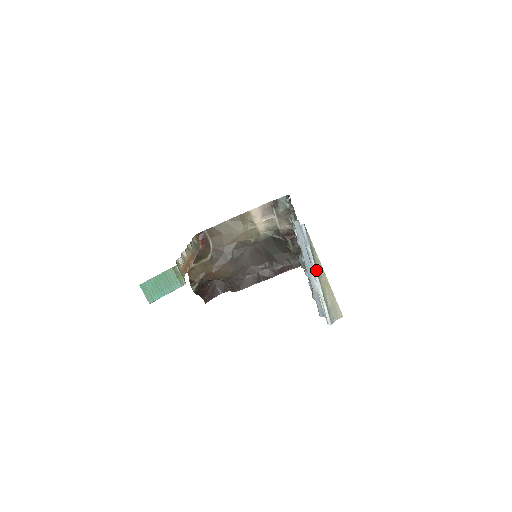
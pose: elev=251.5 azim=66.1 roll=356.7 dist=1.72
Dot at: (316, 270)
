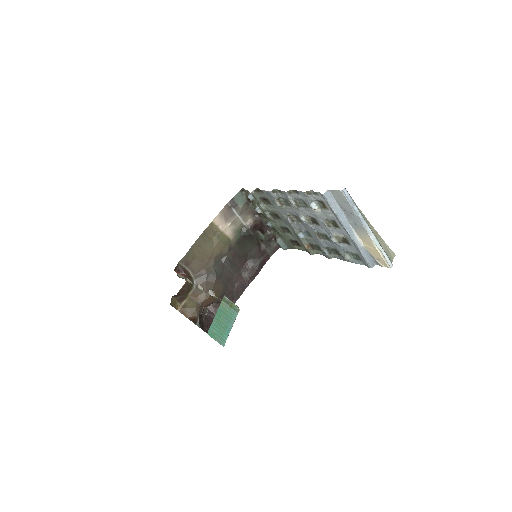
Dot at: (367, 225)
